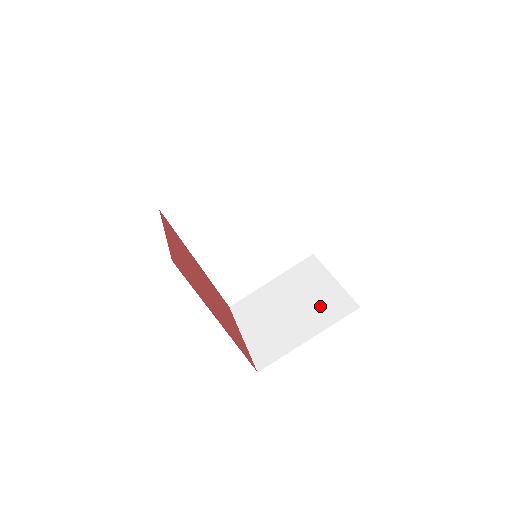
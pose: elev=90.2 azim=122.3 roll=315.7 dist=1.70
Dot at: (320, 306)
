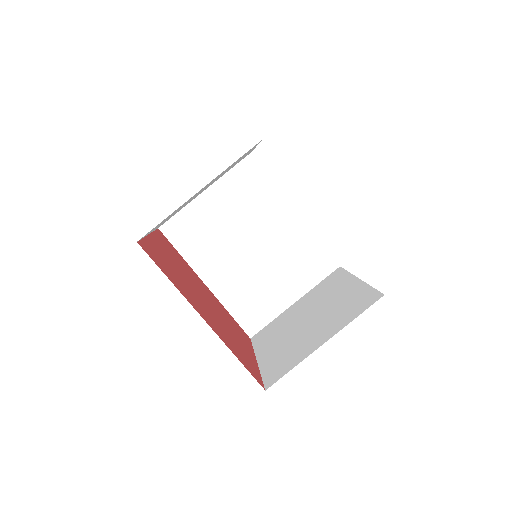
Dot at: (341, 308)
